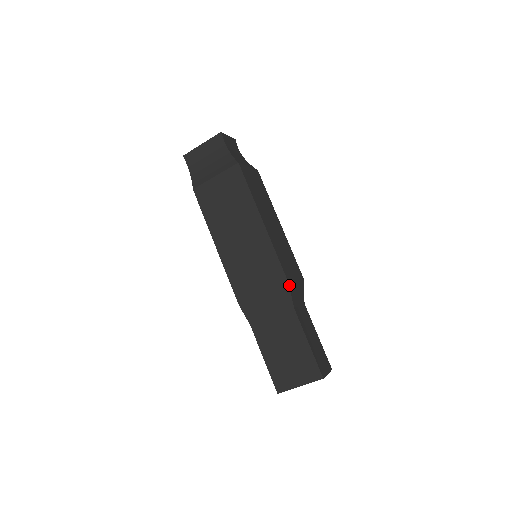
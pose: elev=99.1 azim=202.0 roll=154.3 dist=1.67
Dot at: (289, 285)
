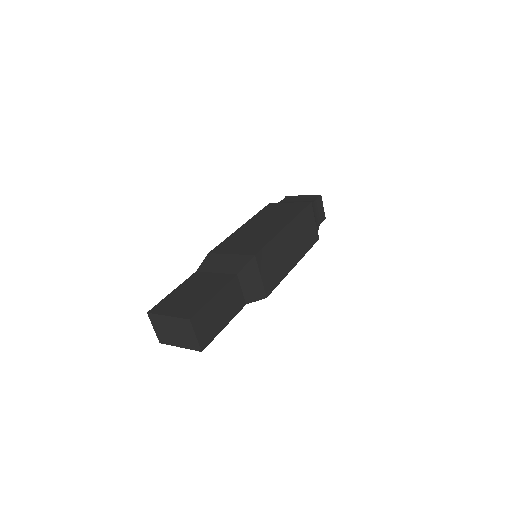
Dot at: (253, 258)
